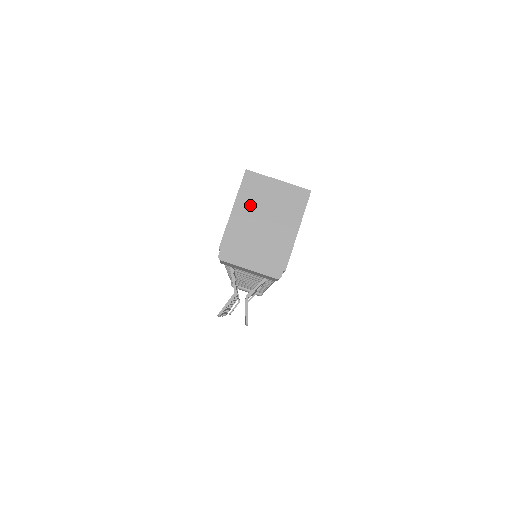
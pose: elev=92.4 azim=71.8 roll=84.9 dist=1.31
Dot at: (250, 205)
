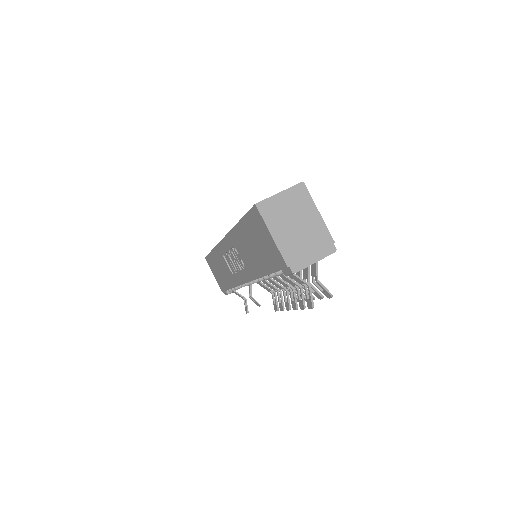
Dot at: (279, 224)
